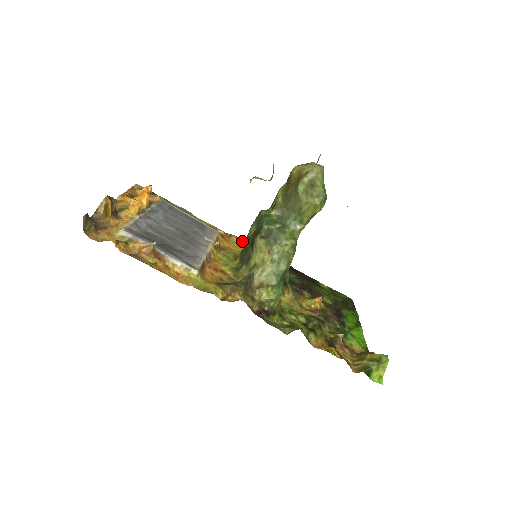
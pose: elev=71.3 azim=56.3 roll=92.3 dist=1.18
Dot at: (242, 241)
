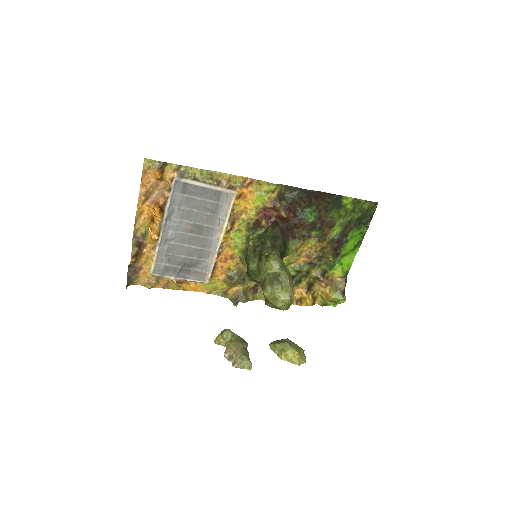
Dot at: (263, 183)
